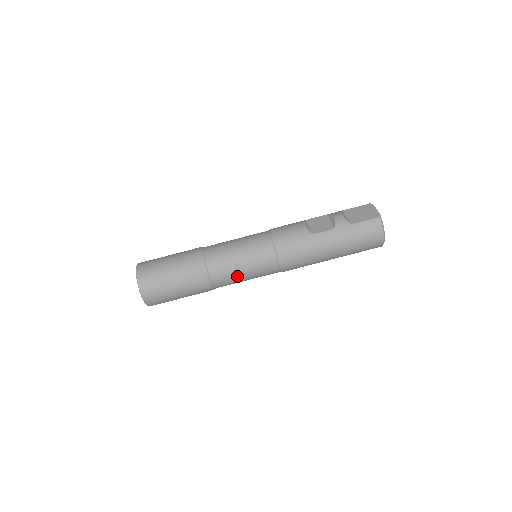
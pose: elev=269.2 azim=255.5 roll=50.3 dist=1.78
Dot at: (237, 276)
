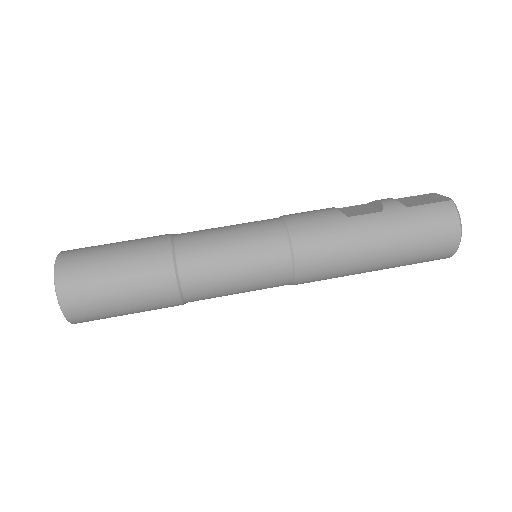
Dot at: (223, 275)
